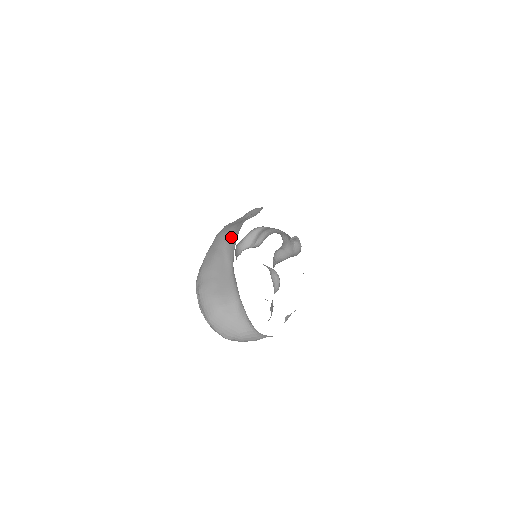
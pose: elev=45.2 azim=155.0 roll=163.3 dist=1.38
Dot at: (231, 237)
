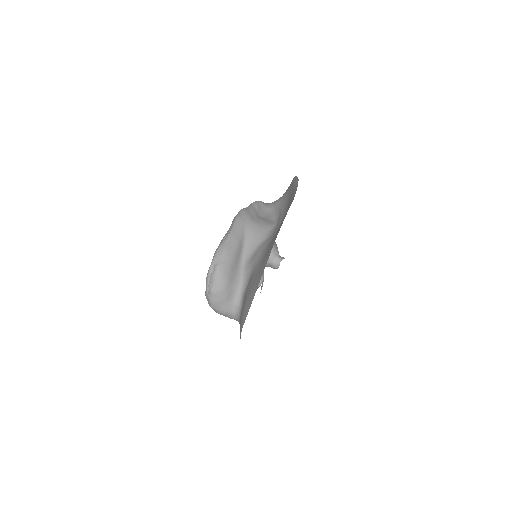
Dot at: (253, 234)
